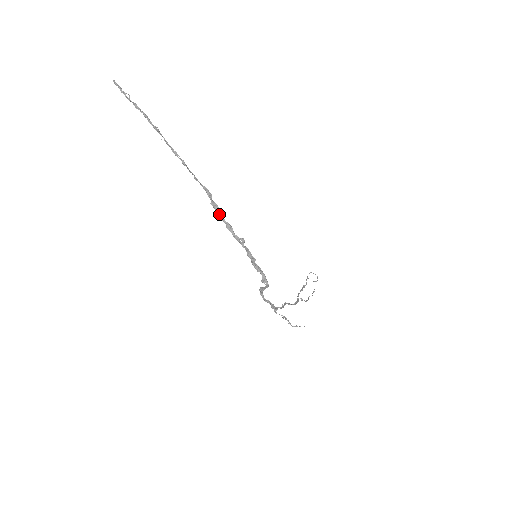
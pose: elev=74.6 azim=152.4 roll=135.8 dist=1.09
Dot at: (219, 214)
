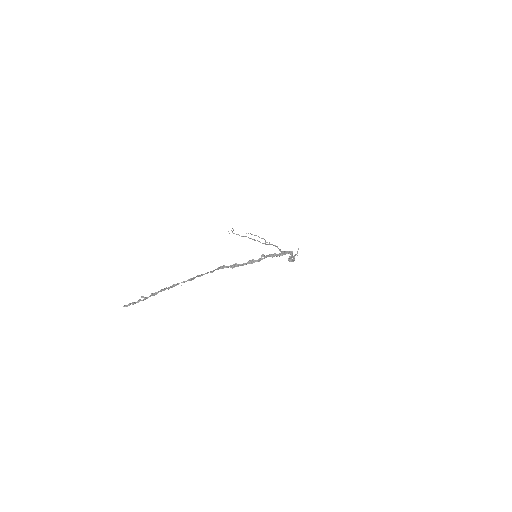
Dot at: (241, 265)
